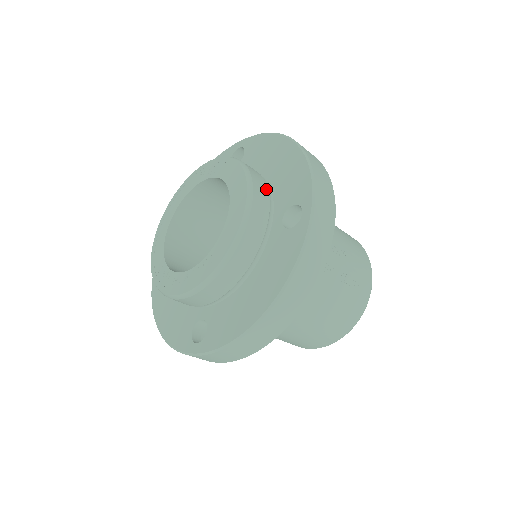
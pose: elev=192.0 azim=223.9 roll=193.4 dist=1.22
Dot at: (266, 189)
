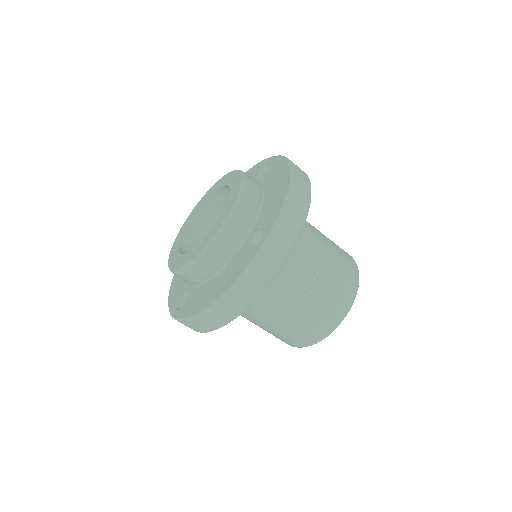
Dot at: (254, 208)
